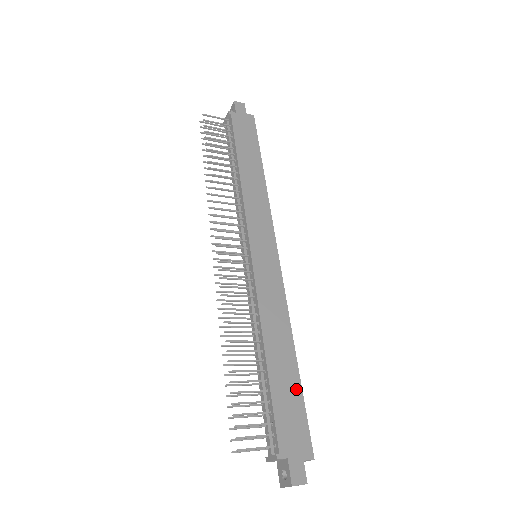
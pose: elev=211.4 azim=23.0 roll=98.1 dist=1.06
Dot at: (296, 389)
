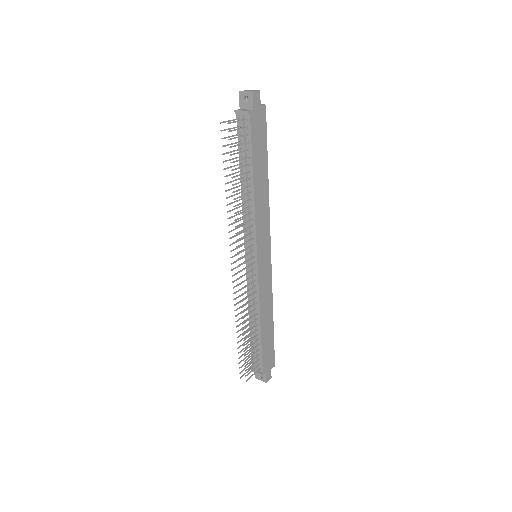
Dot at: (272, 337)
